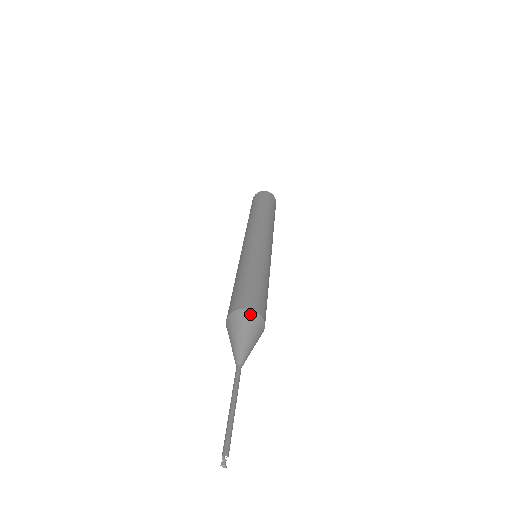
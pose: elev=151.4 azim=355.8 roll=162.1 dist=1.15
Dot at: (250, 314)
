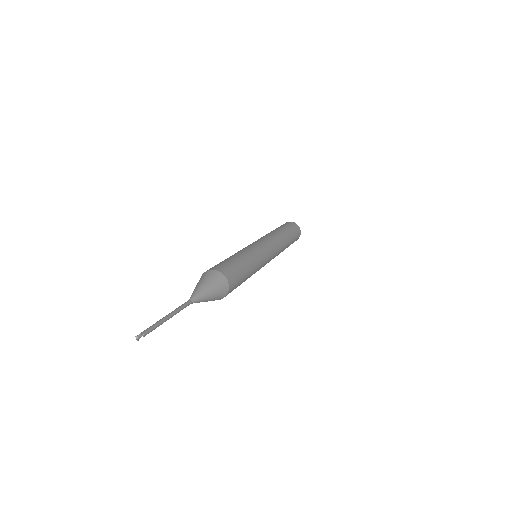
Dot at: (222, 278)
